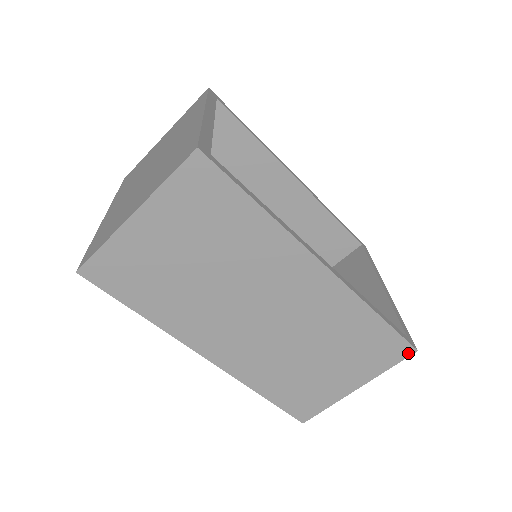
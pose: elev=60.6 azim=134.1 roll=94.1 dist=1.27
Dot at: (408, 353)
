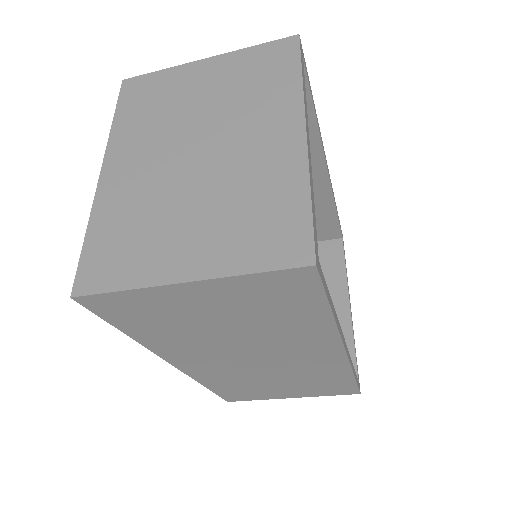
Dot at: (352, 393)
